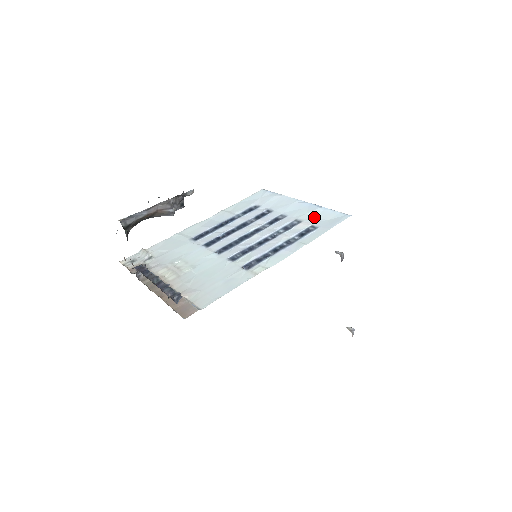
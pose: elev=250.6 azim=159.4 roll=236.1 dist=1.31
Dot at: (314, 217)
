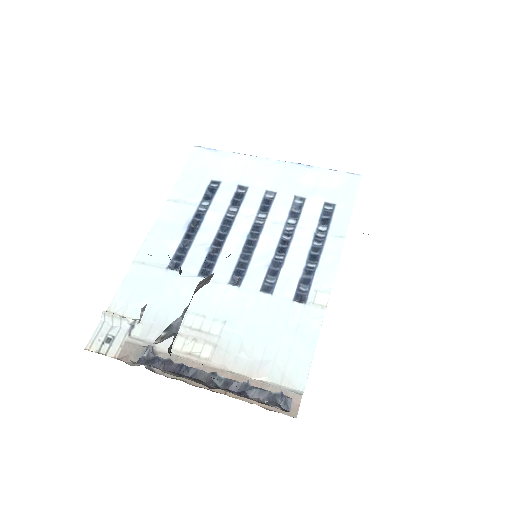
Dot at: (314, 186)
